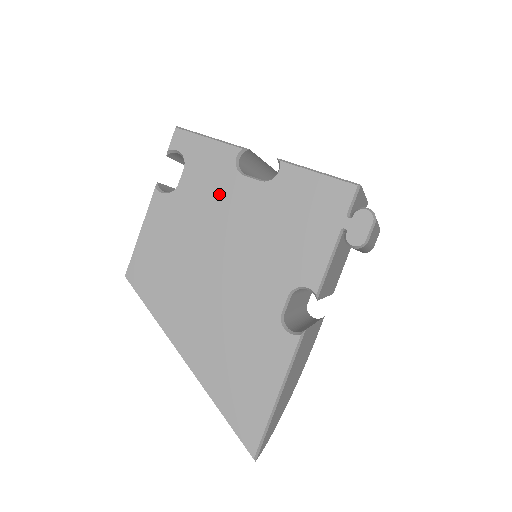
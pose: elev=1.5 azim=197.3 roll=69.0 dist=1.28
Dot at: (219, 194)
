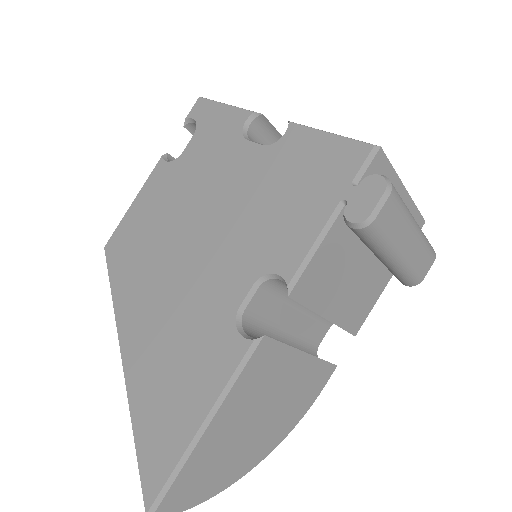
Dot at: (217, 161)
